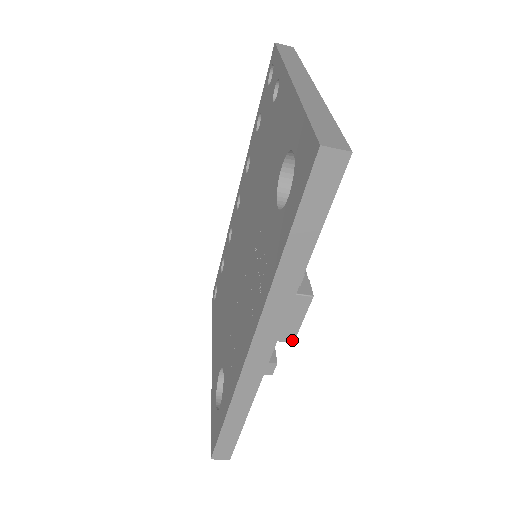
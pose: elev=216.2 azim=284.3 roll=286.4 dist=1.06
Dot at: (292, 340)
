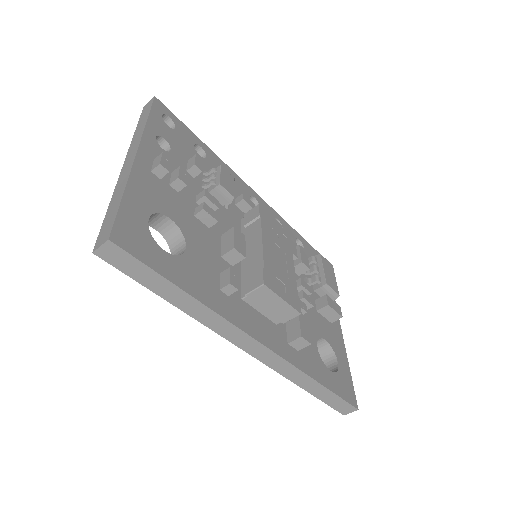
Dot at: (297, 313)
